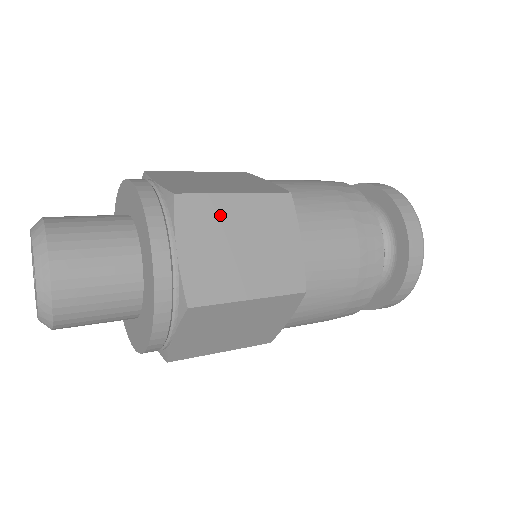
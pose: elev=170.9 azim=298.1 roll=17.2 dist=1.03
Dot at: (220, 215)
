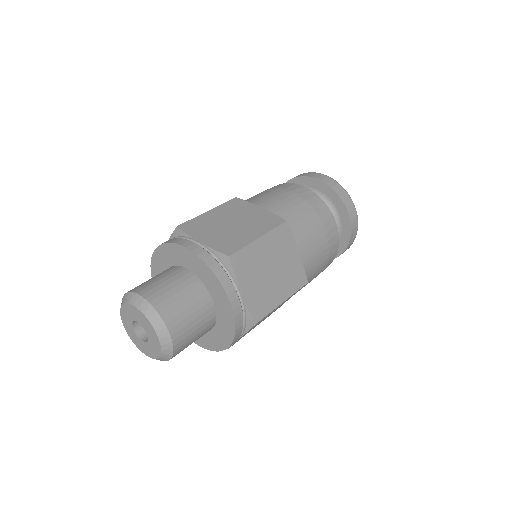
Dot at: occluded
